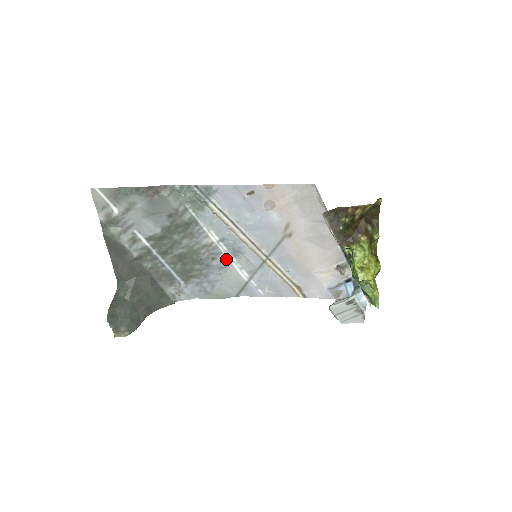
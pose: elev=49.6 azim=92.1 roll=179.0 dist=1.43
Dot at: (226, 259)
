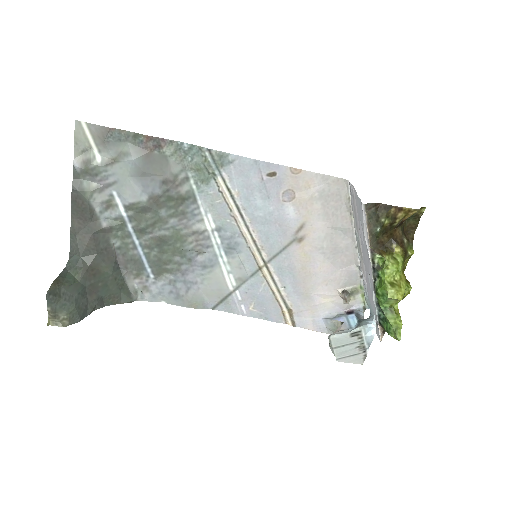
Dot at: (215, 256)
